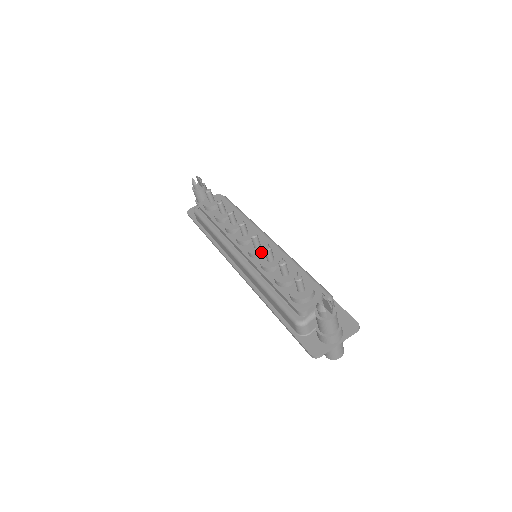
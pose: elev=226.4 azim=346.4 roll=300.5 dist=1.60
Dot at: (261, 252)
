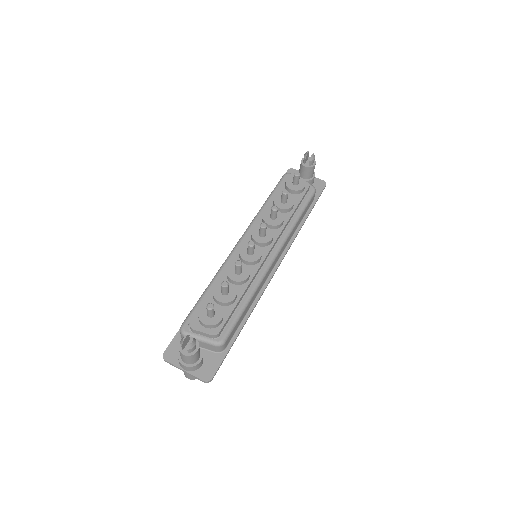
Dot at: (244, 259)
